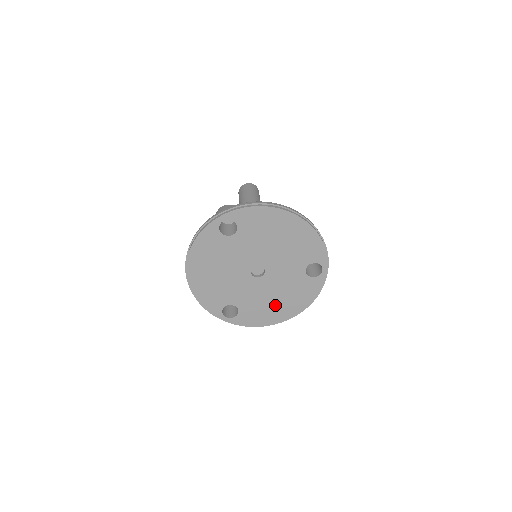
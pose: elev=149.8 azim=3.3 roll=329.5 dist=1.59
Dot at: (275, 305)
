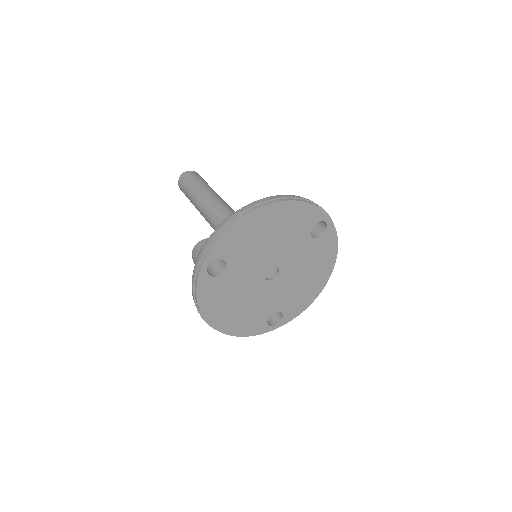
Dot at: (308, 282)
